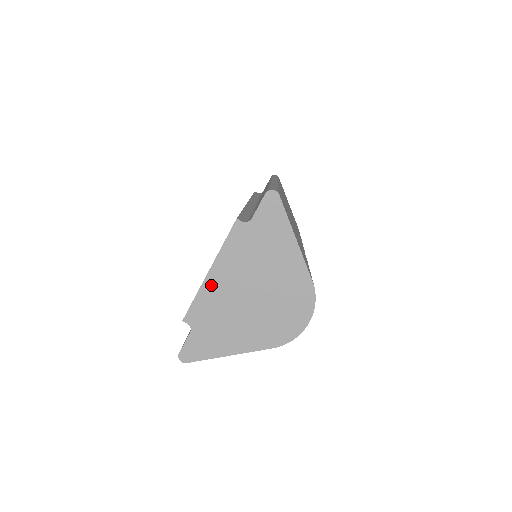
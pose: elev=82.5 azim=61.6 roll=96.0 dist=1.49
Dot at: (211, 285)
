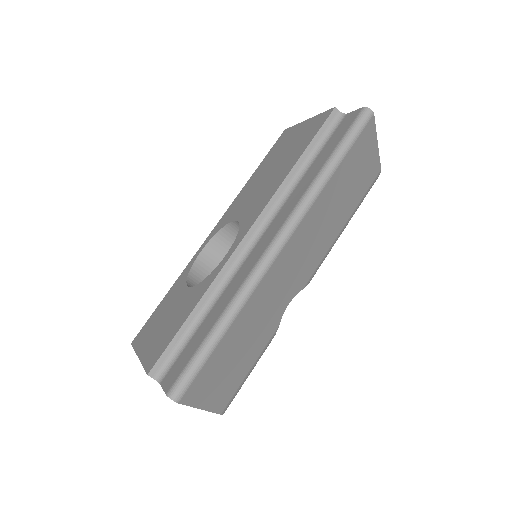
Dot at: occluded
